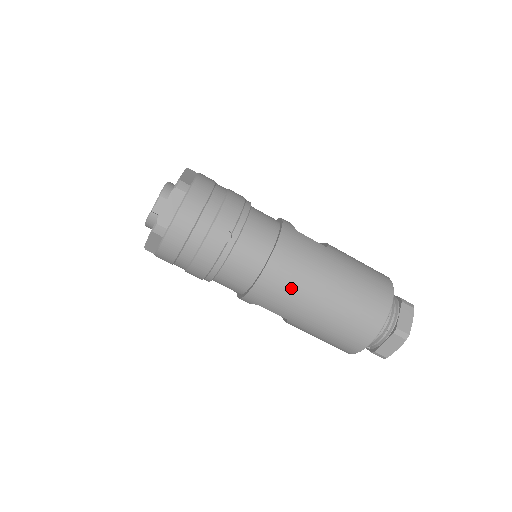
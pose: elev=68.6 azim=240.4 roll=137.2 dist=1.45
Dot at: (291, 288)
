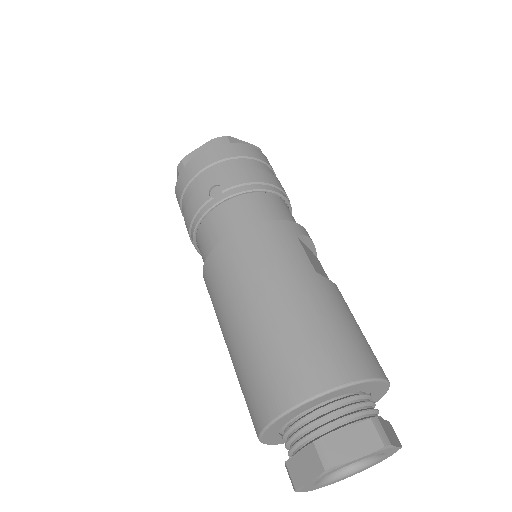
Dot at: (231, 277)
